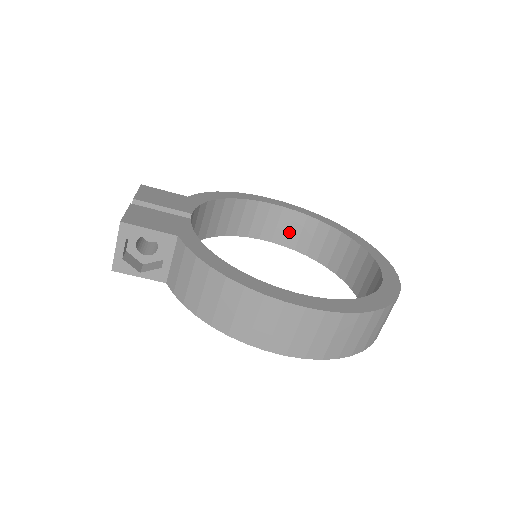
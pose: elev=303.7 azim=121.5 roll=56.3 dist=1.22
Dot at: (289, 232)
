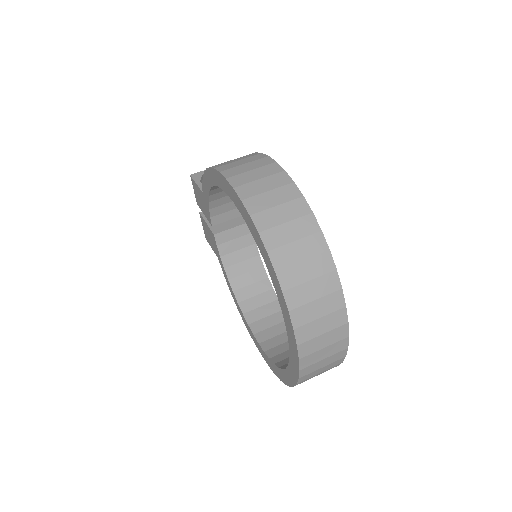
Dot at: (280, 345)
